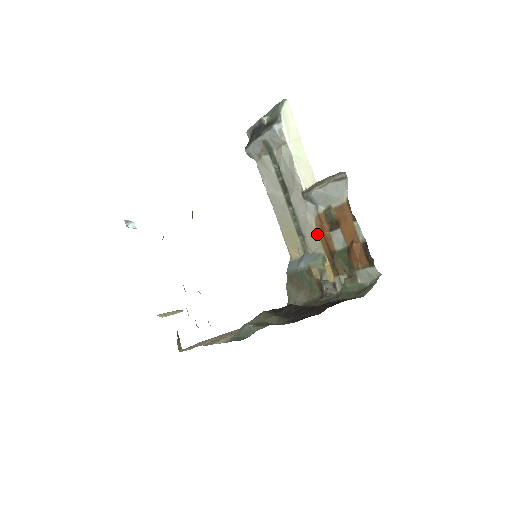
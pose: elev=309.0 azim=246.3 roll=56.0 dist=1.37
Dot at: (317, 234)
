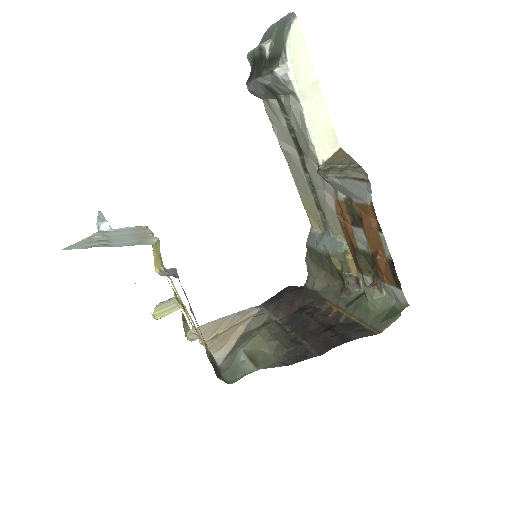
Dot at: (338, 220)
